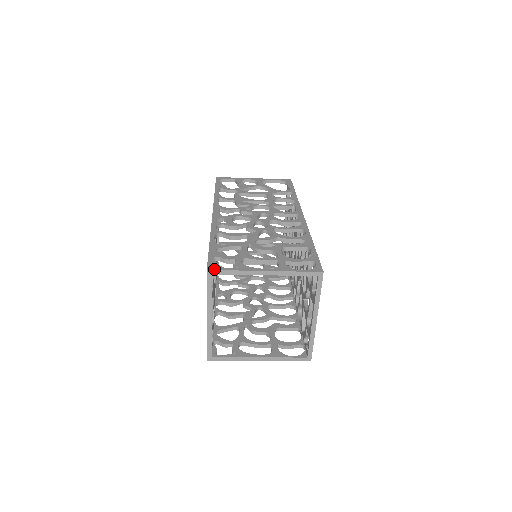
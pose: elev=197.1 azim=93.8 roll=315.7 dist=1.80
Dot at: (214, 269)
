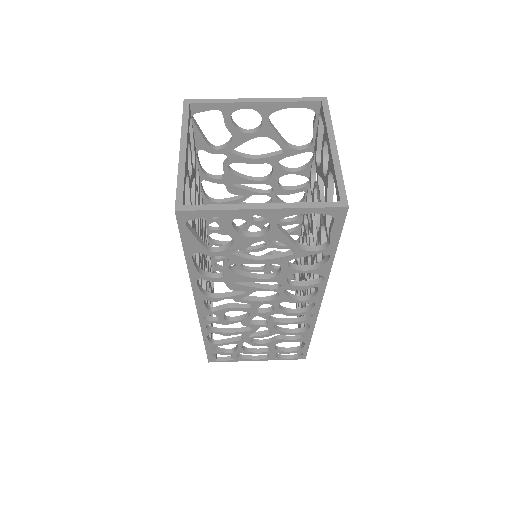
Dot at: occluded
